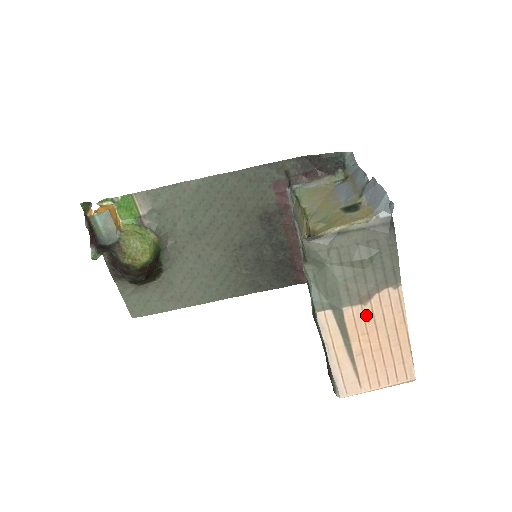
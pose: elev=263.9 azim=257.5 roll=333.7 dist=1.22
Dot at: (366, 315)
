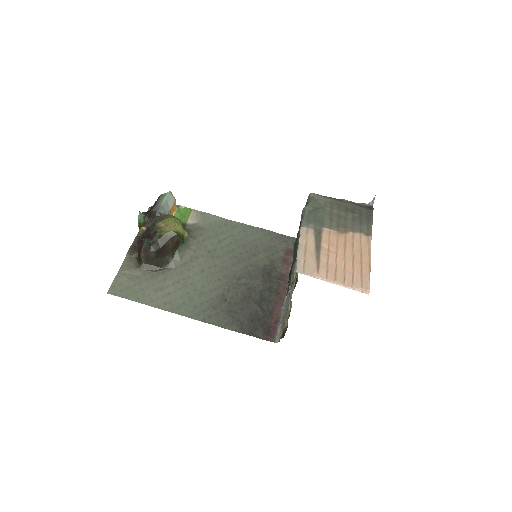
Dot at: (340, 237)
